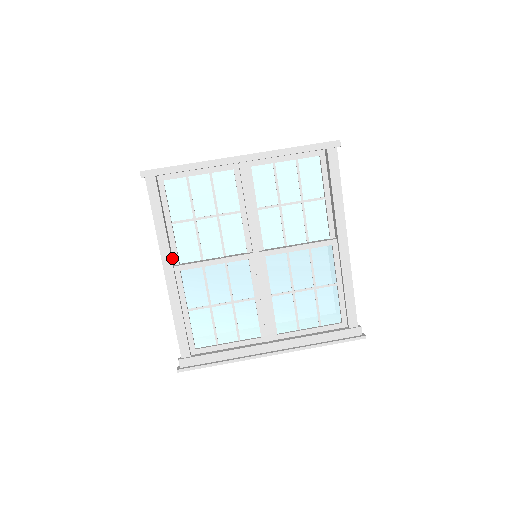
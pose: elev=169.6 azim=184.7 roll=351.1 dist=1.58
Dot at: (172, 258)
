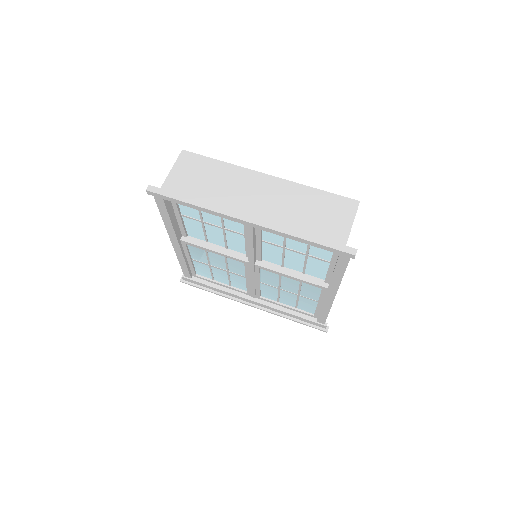
Dot at: (180, 234)
